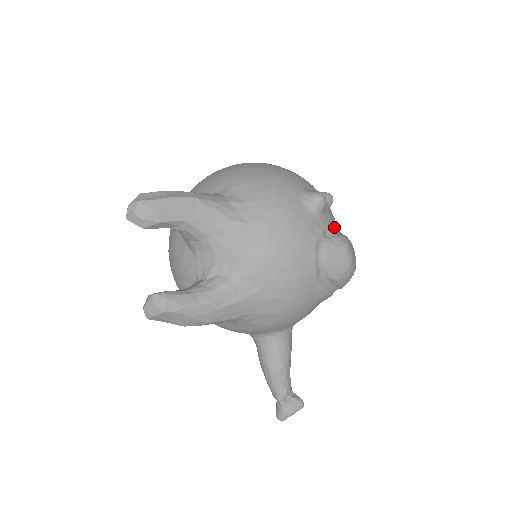
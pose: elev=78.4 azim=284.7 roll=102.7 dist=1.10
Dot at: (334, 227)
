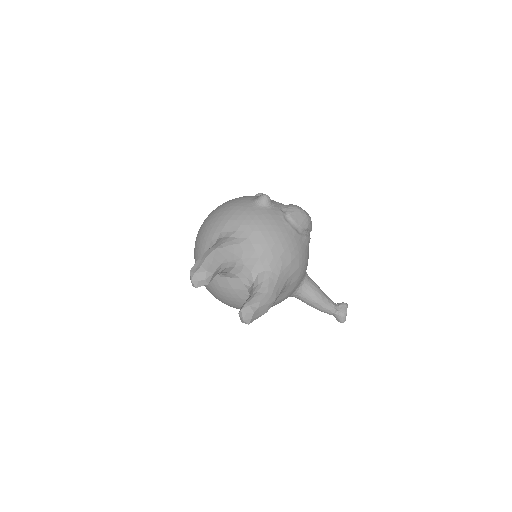
Dot at: (282, 205)
